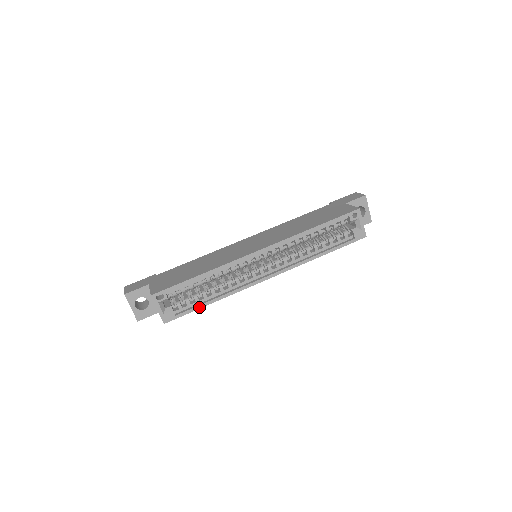
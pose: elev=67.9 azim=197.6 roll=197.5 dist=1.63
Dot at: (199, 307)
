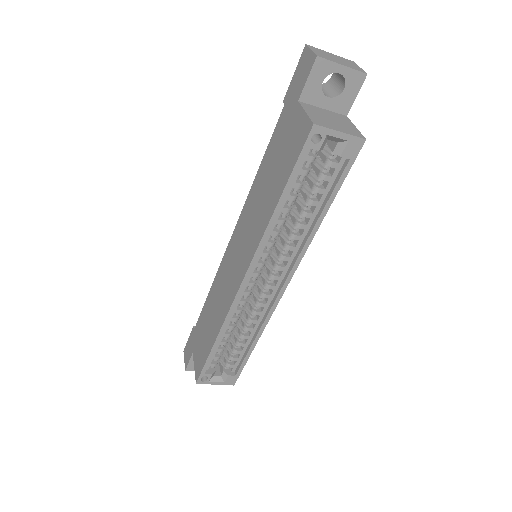
Dot at: (247, 357)
